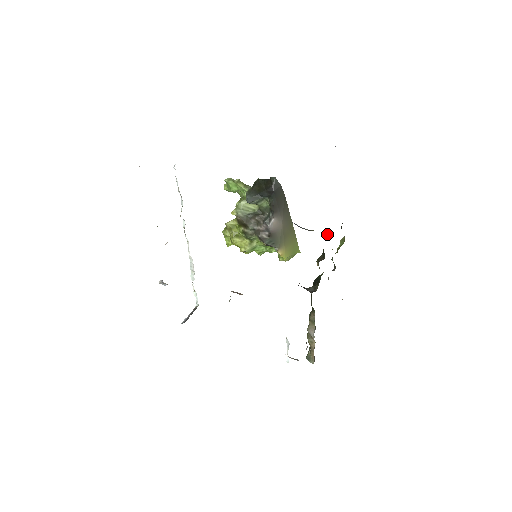
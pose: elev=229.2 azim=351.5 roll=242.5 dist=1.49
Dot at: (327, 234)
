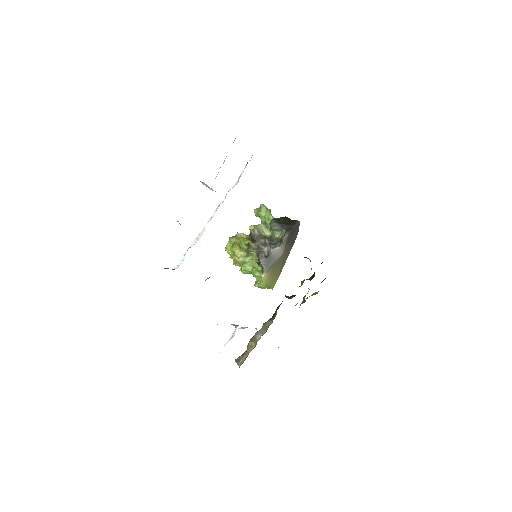
Dot at: occluded
